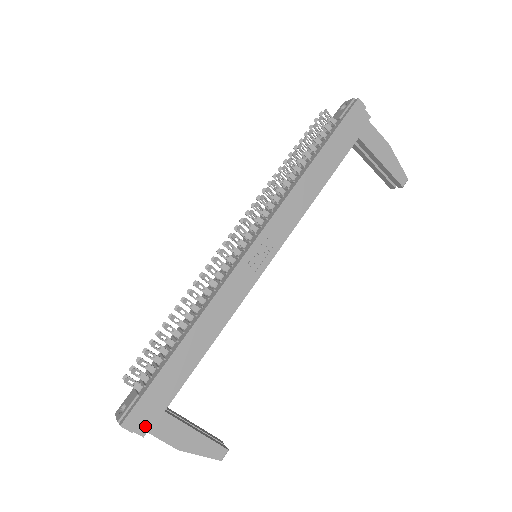
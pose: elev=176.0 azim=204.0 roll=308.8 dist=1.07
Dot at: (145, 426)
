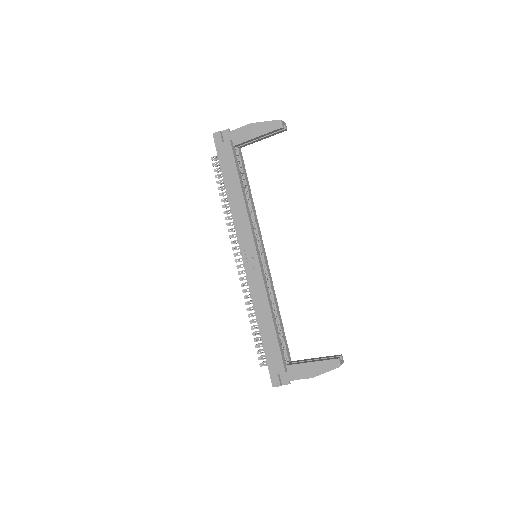
Dot at: (285, 379)
